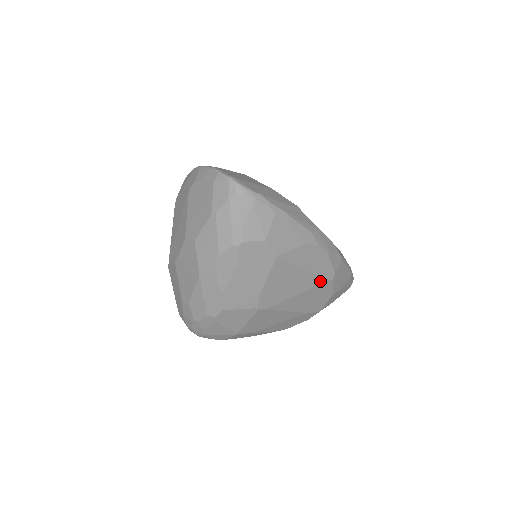
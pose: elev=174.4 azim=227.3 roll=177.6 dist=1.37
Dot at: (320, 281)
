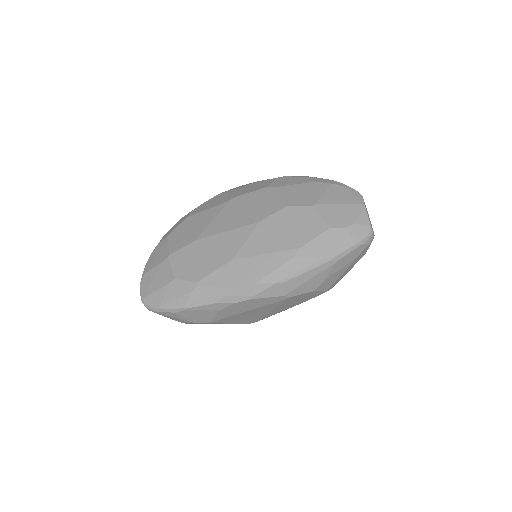
Dot at: (276, 303)
